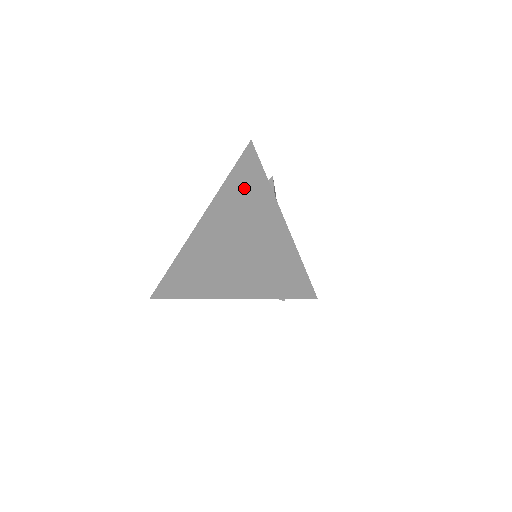
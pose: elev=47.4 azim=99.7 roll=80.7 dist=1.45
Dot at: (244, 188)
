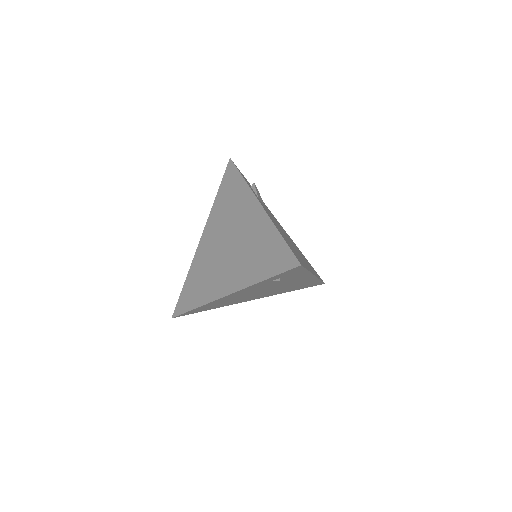
Dot at: (230, 198)
